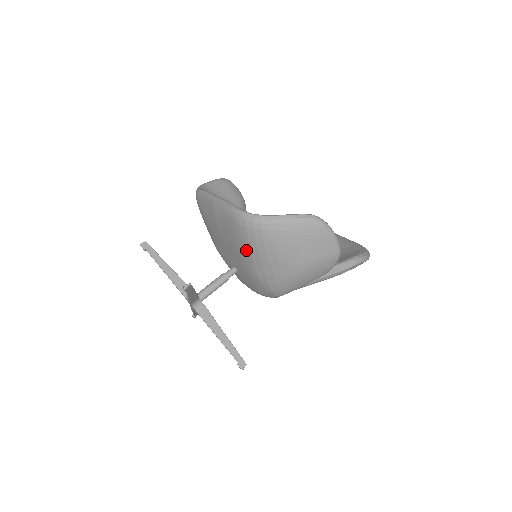
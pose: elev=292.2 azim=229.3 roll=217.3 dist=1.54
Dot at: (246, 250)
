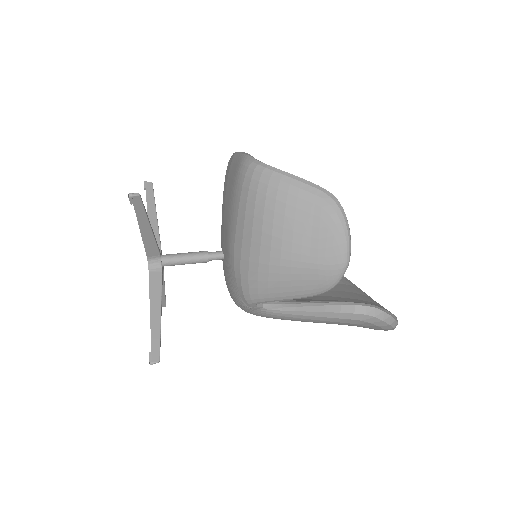
Dot at: (235, 212)
